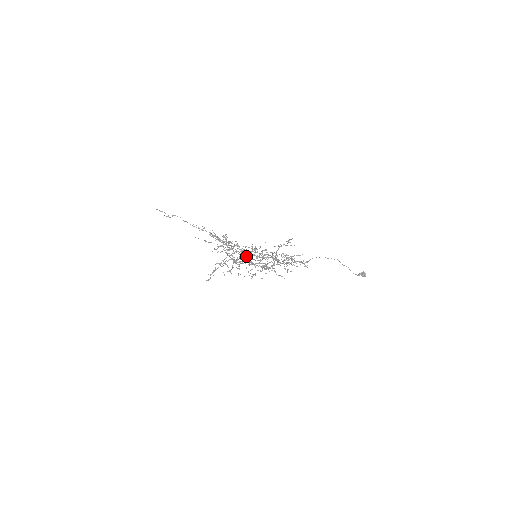
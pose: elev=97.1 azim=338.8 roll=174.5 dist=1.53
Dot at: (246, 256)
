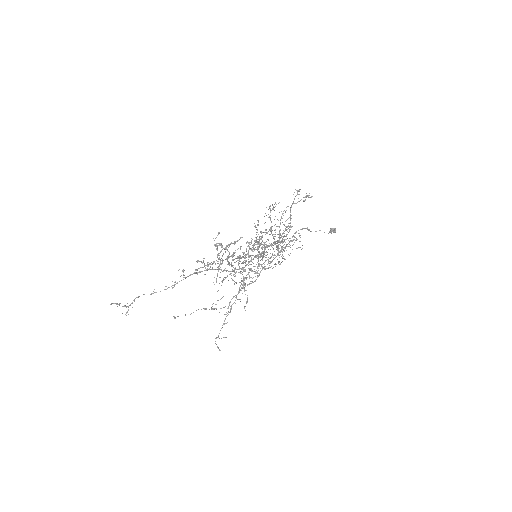
Dot at: occluded
